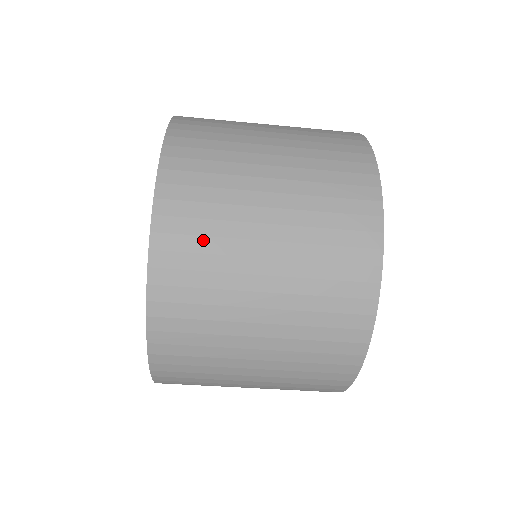
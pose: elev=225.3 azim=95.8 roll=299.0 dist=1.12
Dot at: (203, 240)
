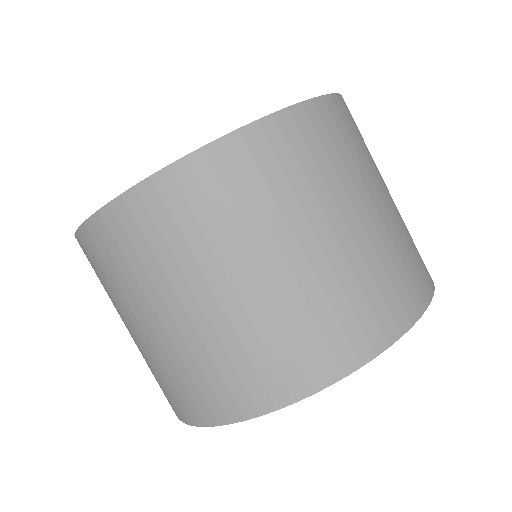
Dot at: (344, 146)
